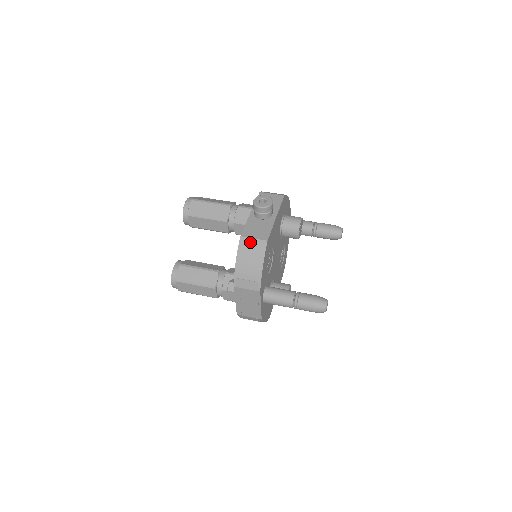
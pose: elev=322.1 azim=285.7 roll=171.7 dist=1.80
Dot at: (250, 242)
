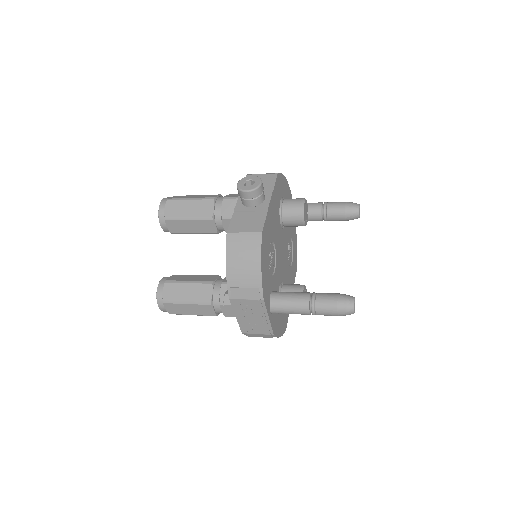
Dot at: (240, 238)
